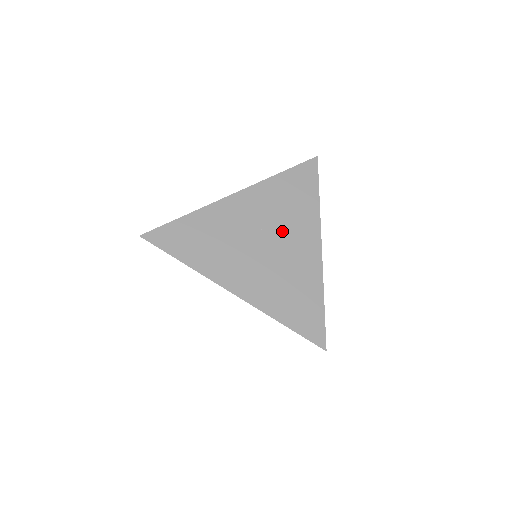
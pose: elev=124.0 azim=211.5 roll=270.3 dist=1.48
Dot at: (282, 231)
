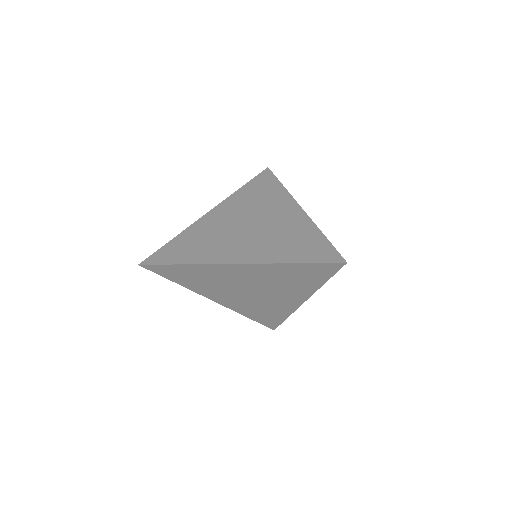
Dot at: (261, 213)
